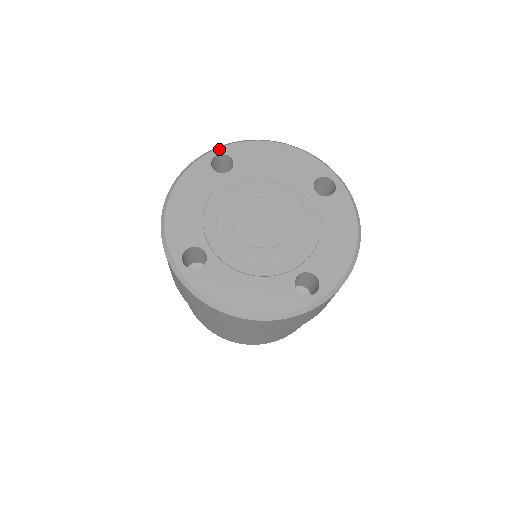
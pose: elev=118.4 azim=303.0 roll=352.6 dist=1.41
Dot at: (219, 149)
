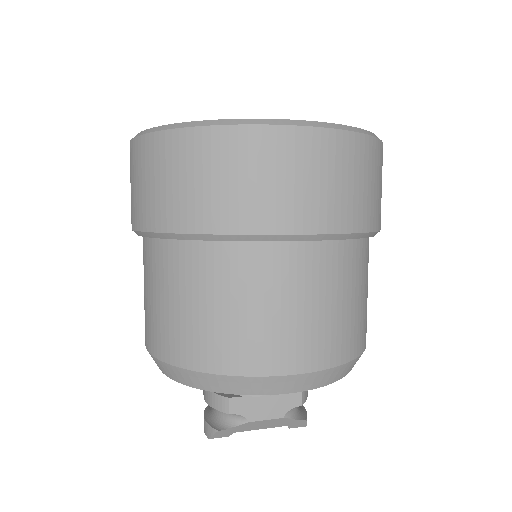
Dot at: occluded
